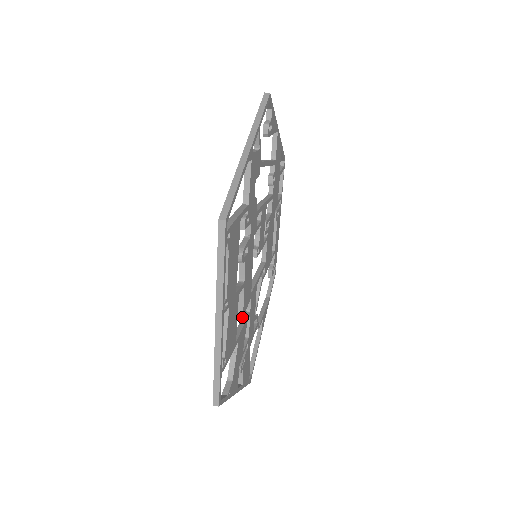
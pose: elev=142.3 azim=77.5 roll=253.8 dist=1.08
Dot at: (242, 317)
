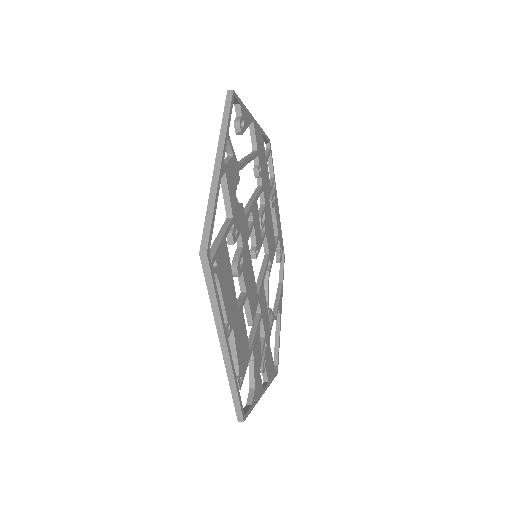
Dot at: (252, 324)
